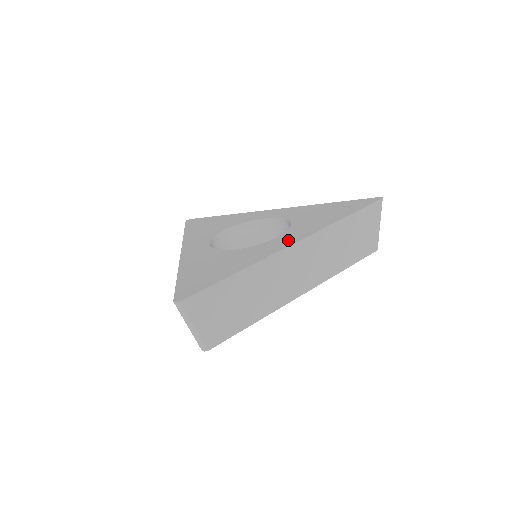
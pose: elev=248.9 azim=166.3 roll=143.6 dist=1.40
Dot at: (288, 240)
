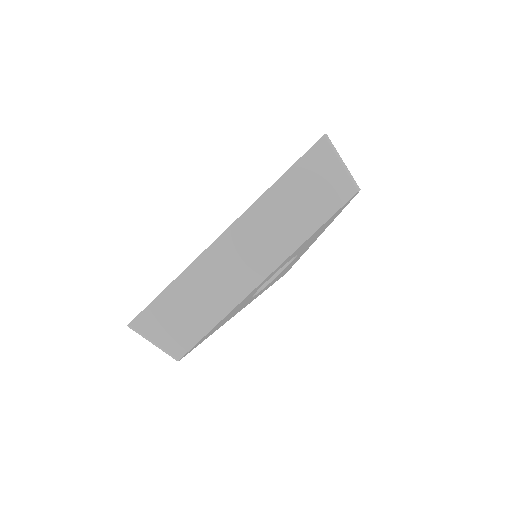
Dot at: occluded
